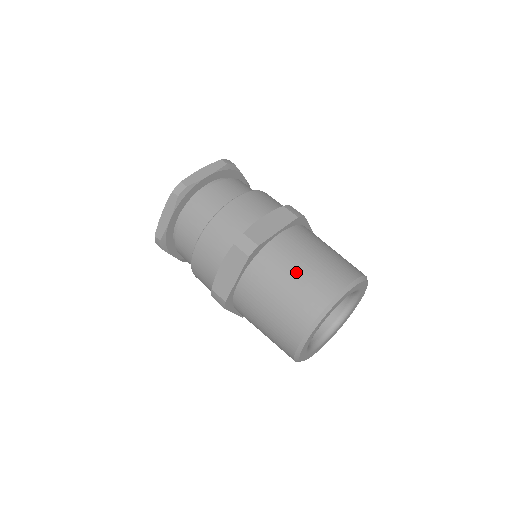
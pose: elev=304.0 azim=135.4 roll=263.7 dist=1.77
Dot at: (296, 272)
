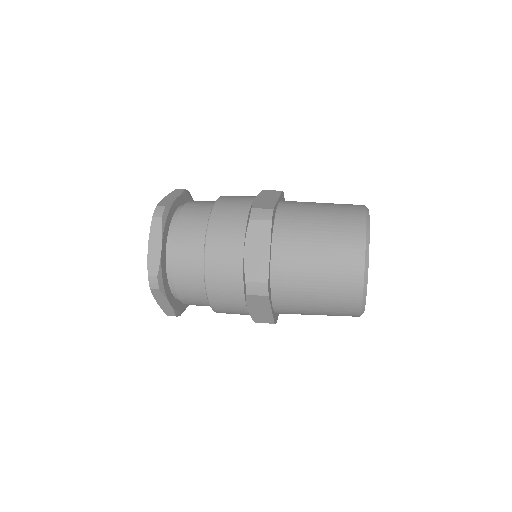
Dot at: (319, 215)
